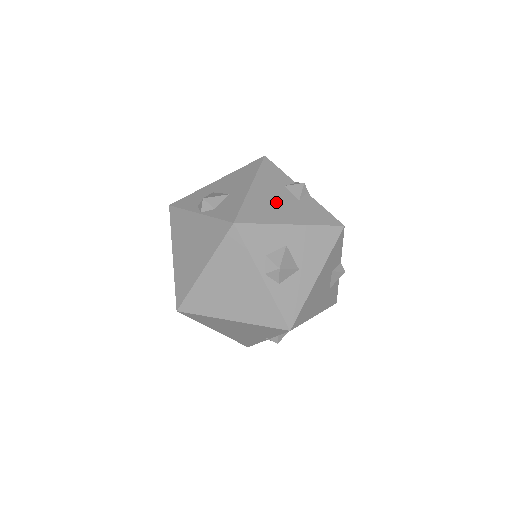
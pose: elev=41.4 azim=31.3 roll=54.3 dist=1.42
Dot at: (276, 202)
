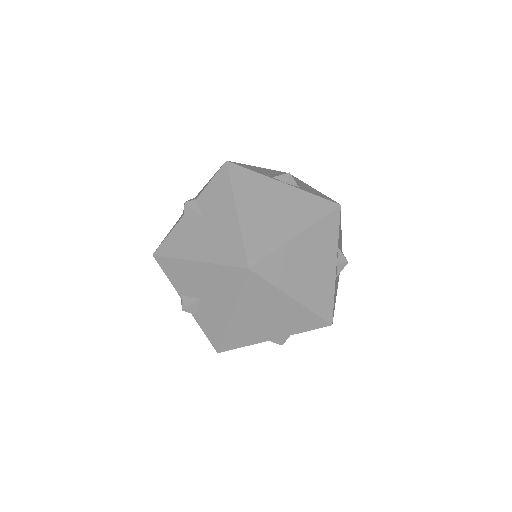
Dot at: occluded
